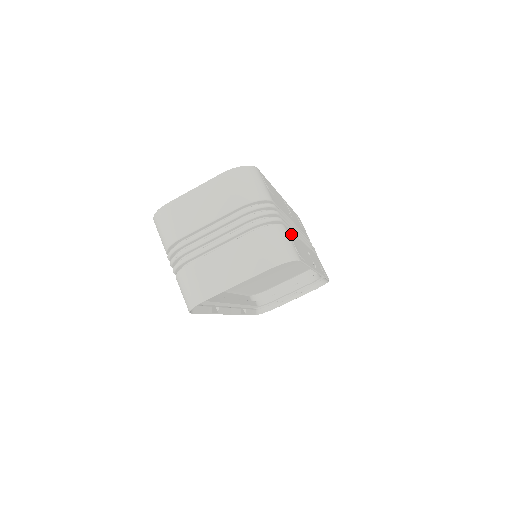
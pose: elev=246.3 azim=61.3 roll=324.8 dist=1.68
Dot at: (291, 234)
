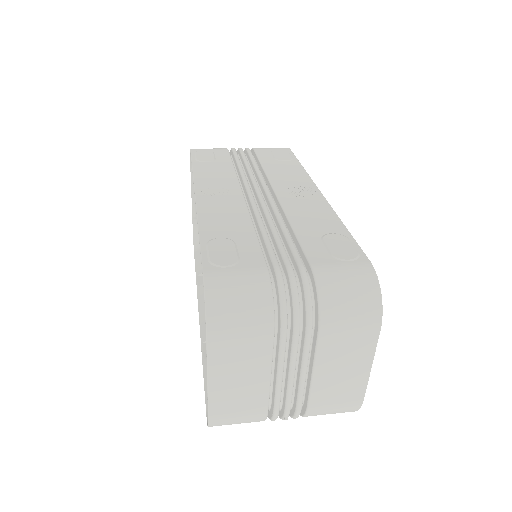
Dot at: (309, 246)
